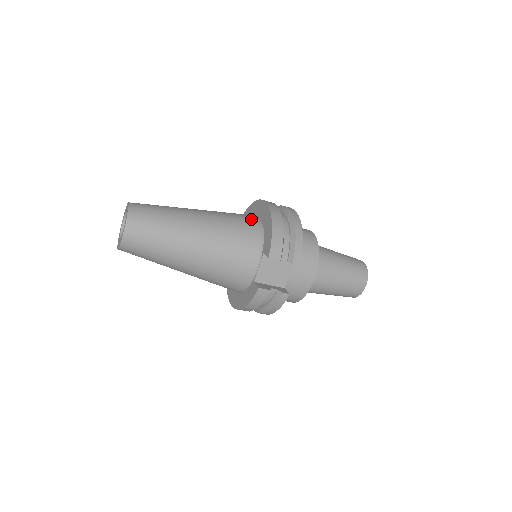
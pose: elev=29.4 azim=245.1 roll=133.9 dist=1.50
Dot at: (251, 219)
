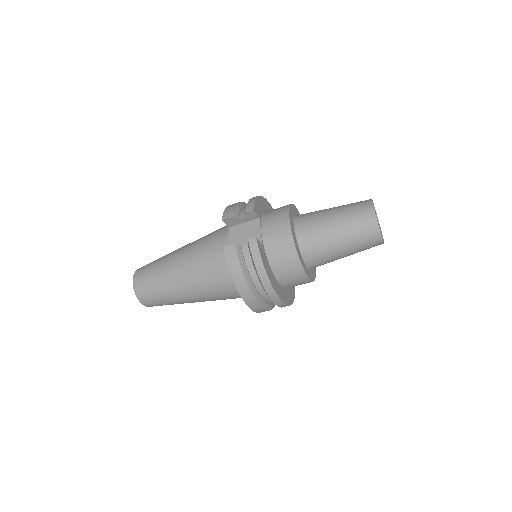
Dot at: occluded
